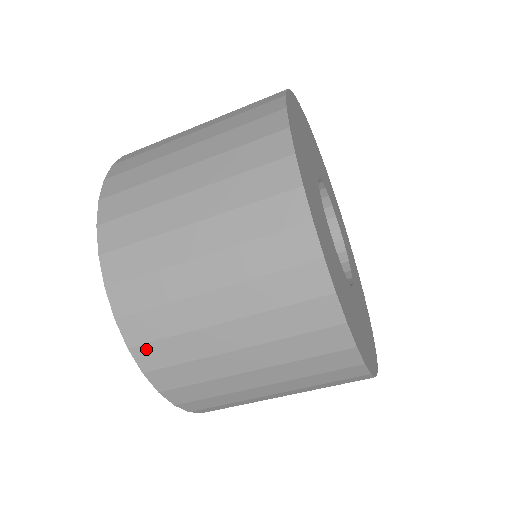
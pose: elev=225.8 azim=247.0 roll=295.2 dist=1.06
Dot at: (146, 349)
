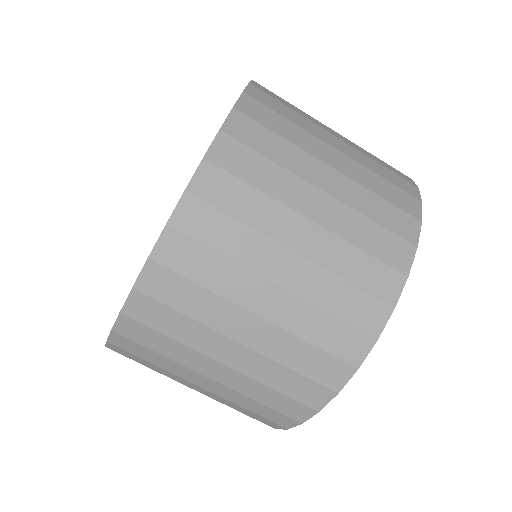
Dot at: (127, 341)
